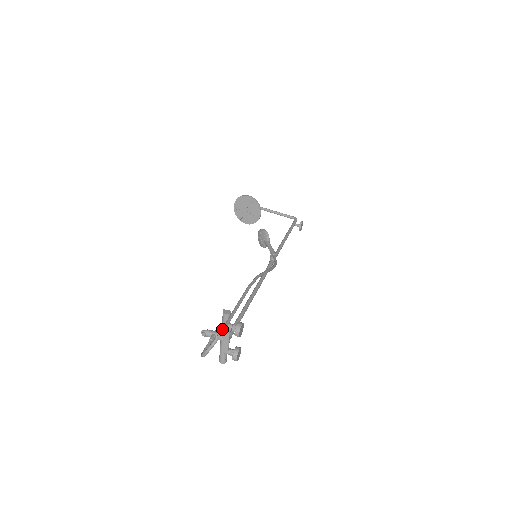
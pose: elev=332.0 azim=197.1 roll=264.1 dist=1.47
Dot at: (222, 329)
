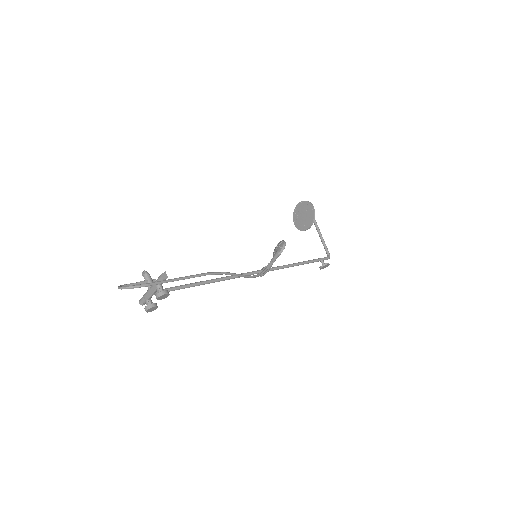
Dot at: (144, 284)
